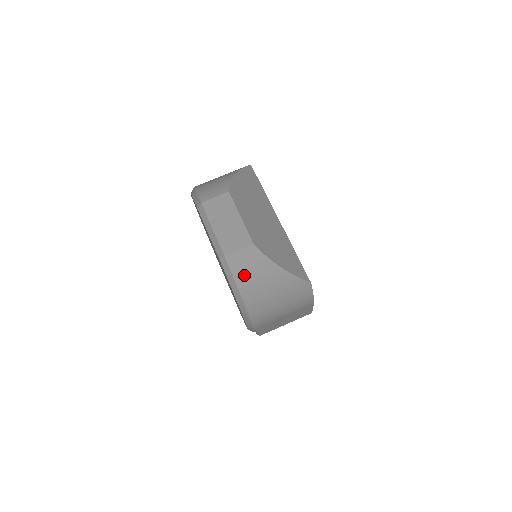
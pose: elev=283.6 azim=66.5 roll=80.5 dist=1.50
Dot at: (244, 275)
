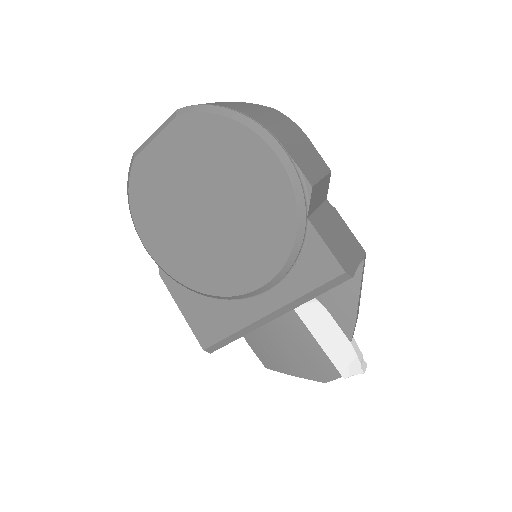
Dot at: occluded
